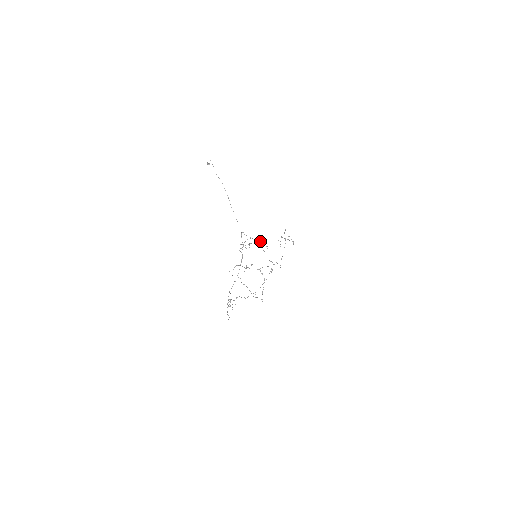
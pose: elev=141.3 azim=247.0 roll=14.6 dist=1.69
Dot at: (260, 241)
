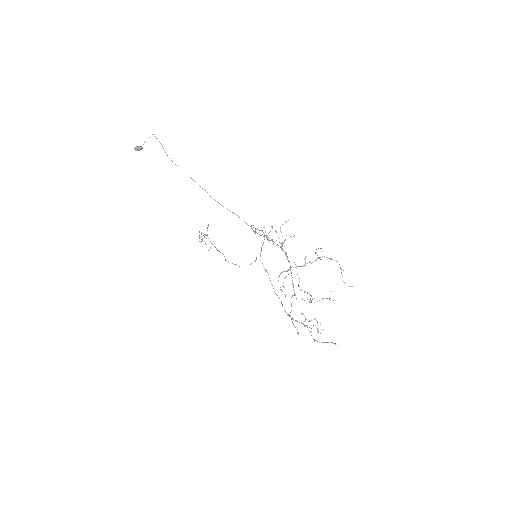
Dot at: (272, 227)
